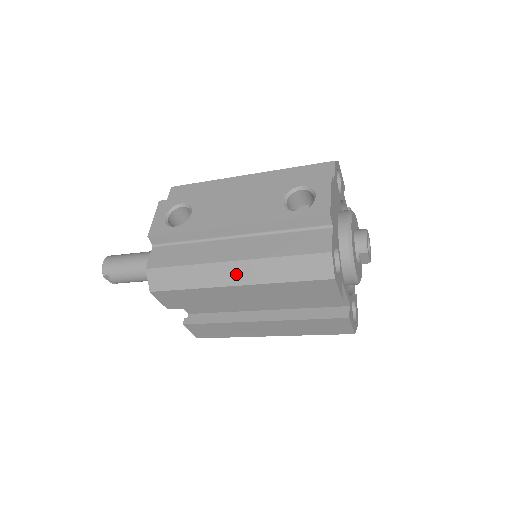
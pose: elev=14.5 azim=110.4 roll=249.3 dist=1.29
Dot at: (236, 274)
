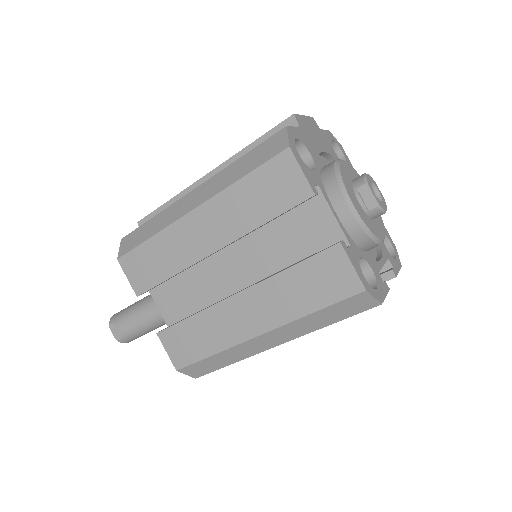
Dot at: (195, 199)
